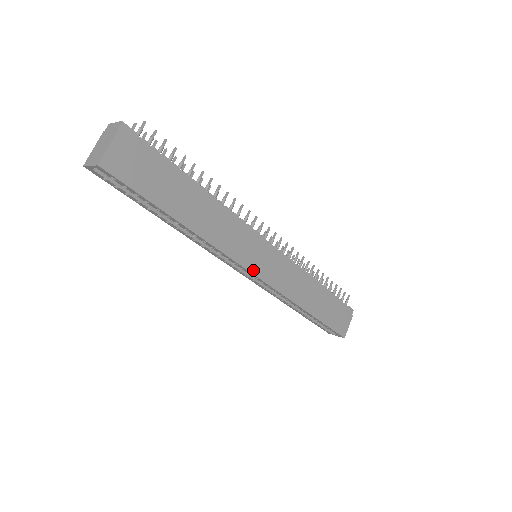
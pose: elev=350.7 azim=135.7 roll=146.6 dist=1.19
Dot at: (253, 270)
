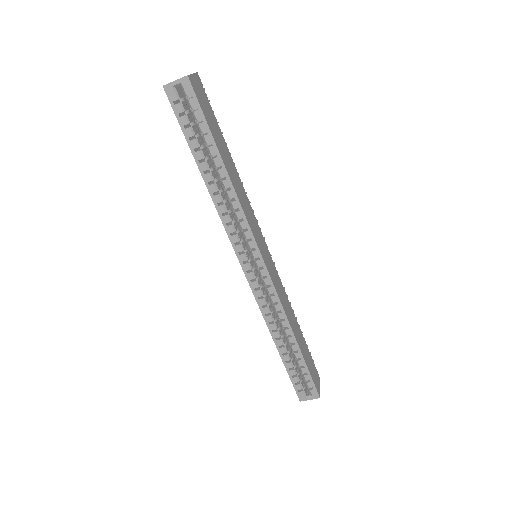
Dot at: (262, 255)
